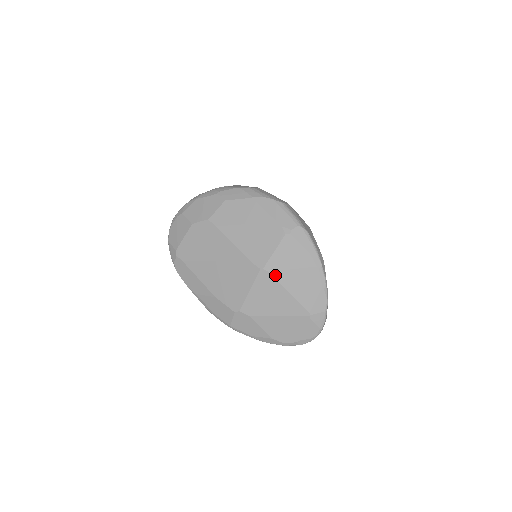
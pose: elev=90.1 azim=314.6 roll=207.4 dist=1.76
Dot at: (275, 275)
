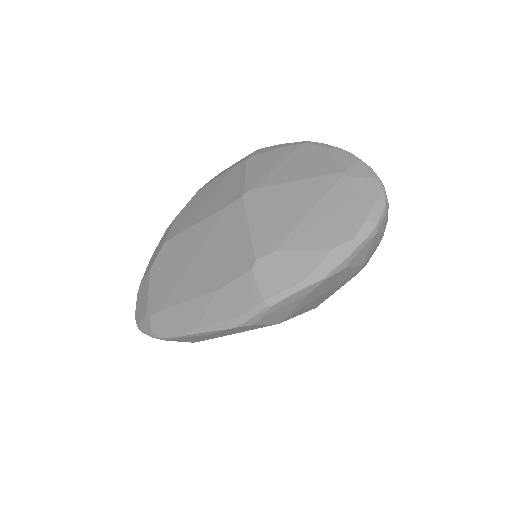
Dot at: (263, 185)
